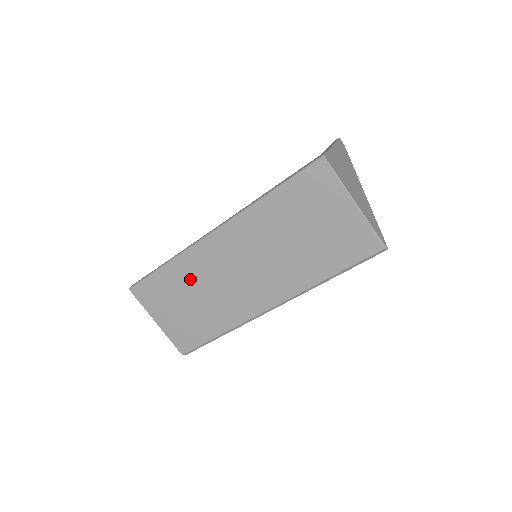
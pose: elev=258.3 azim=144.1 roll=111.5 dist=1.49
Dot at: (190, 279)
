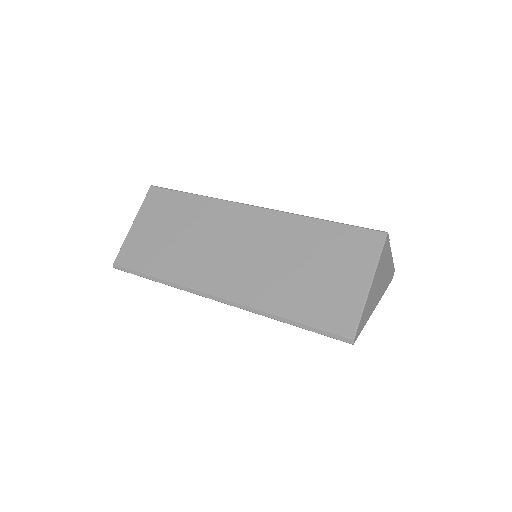
Dot at: (196, 220)
